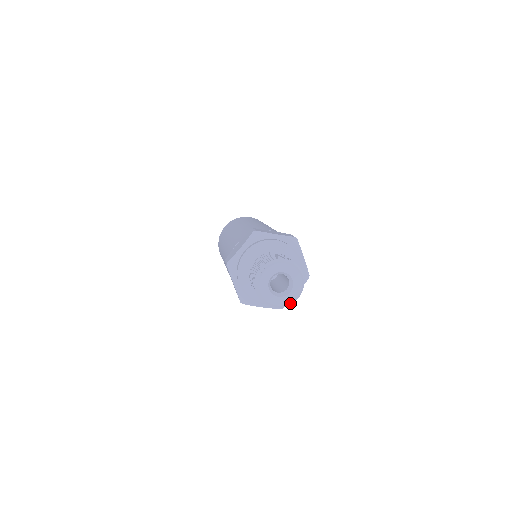
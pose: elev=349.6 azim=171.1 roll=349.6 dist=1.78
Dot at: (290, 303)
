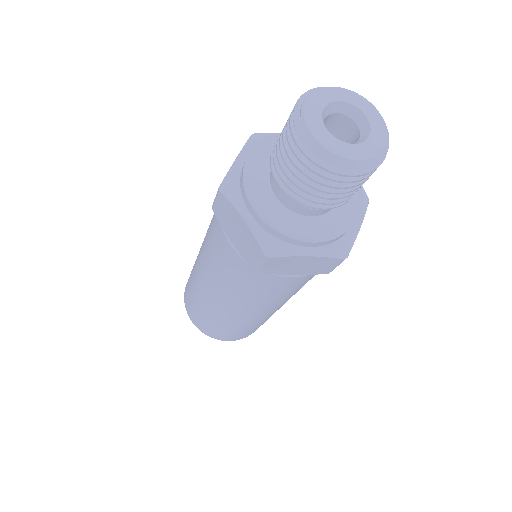
Dot at: (377, 157)
